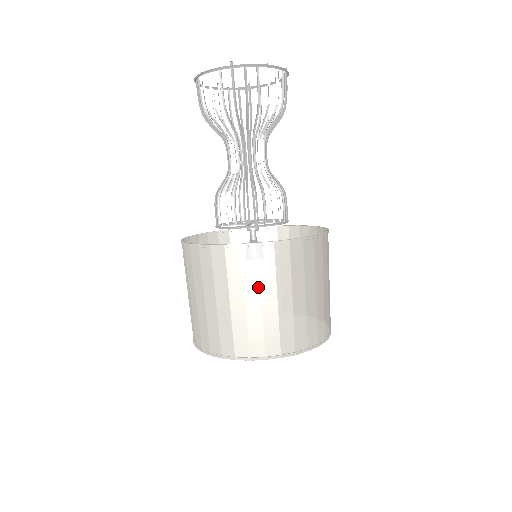
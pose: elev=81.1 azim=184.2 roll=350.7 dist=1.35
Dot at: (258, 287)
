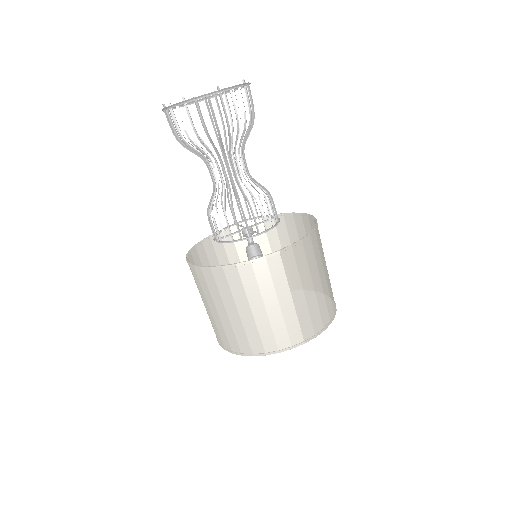
Dot at: (299, 281)
